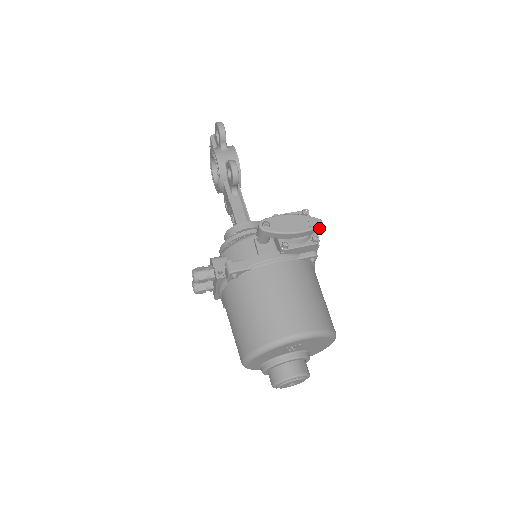
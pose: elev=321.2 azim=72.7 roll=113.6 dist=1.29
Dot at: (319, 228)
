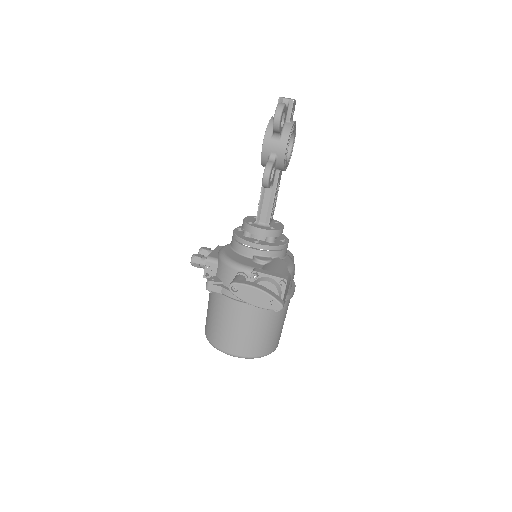
Dot at: (279, 309)
